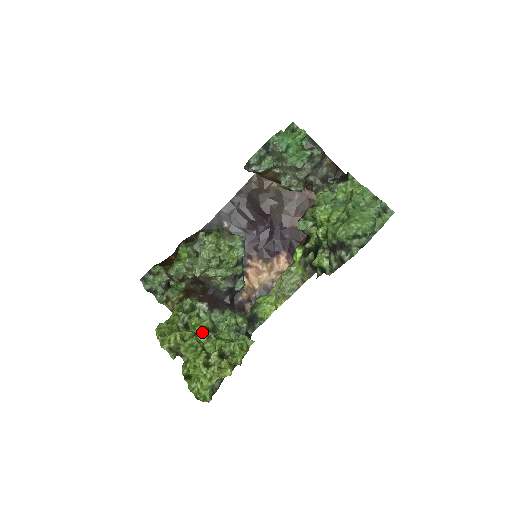
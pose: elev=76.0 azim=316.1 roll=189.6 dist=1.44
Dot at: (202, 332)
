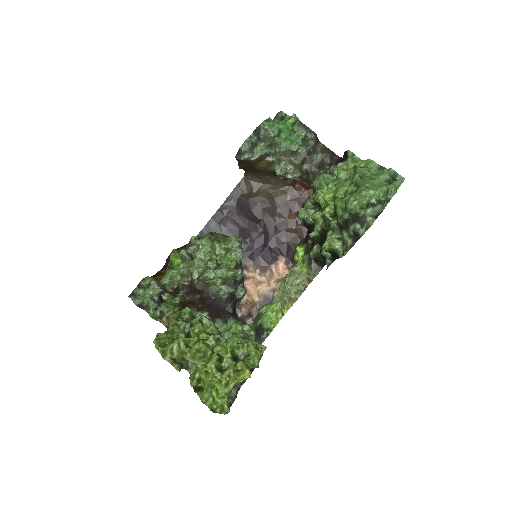
Dot at: occluded
